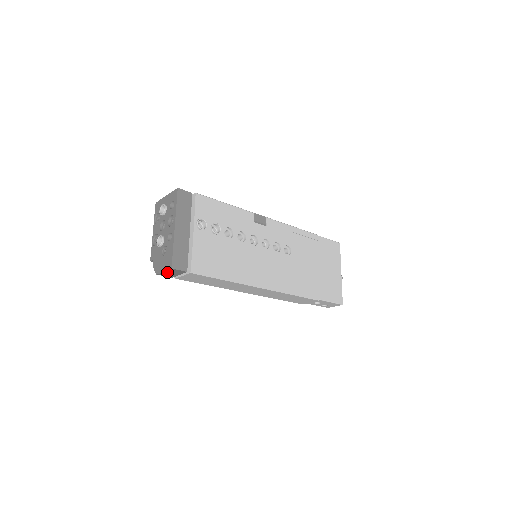
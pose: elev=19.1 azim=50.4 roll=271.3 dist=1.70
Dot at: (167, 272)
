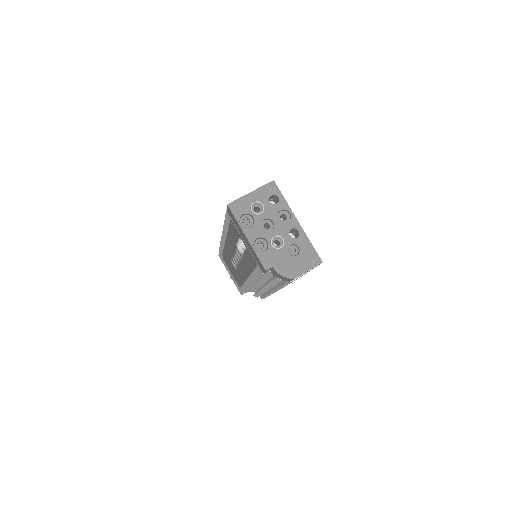
Dot at: occluded
